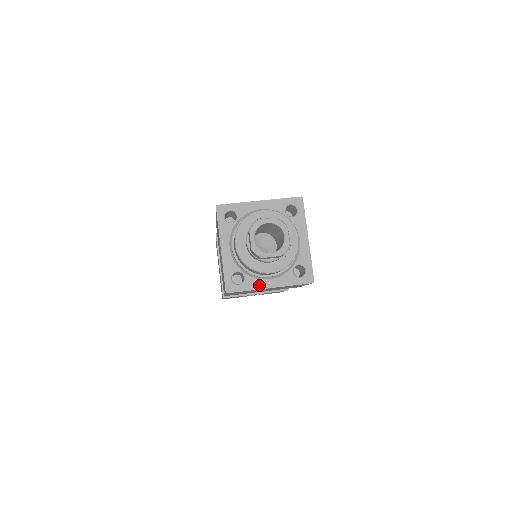
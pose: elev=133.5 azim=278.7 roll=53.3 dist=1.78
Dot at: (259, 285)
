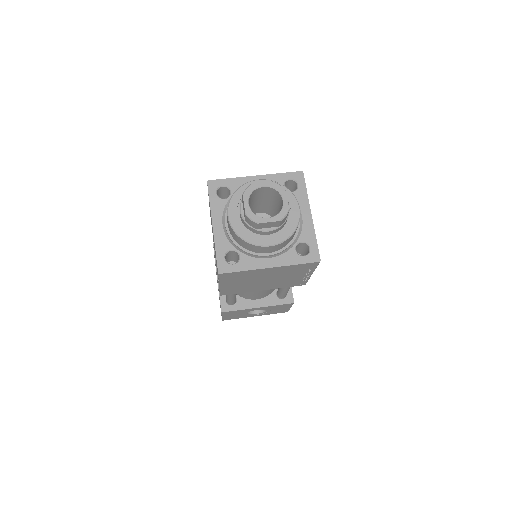
Dot at: (257, 264)
